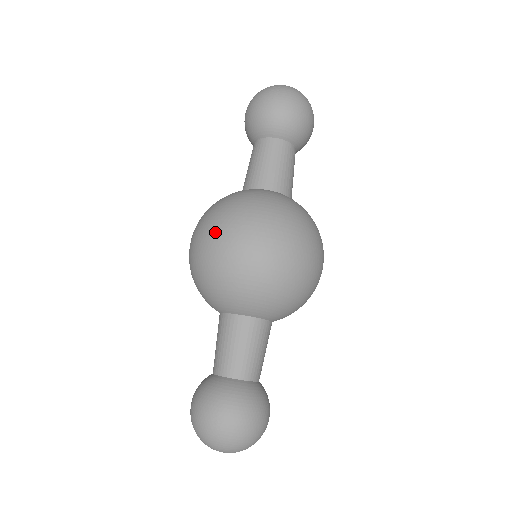
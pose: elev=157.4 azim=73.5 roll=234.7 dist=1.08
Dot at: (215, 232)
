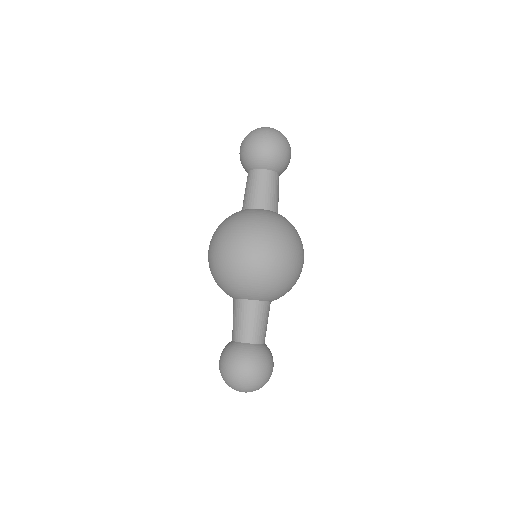
Dot at: (234, 245)
